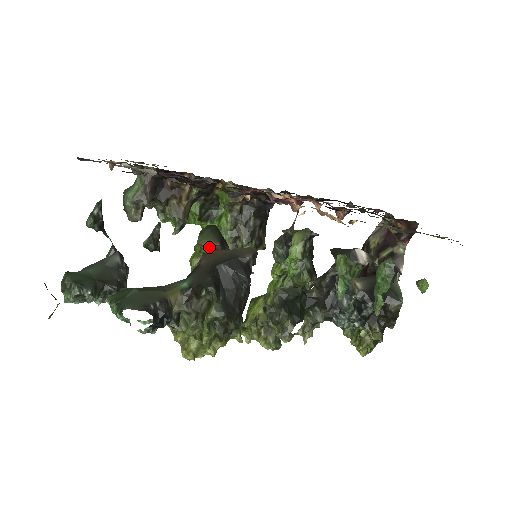
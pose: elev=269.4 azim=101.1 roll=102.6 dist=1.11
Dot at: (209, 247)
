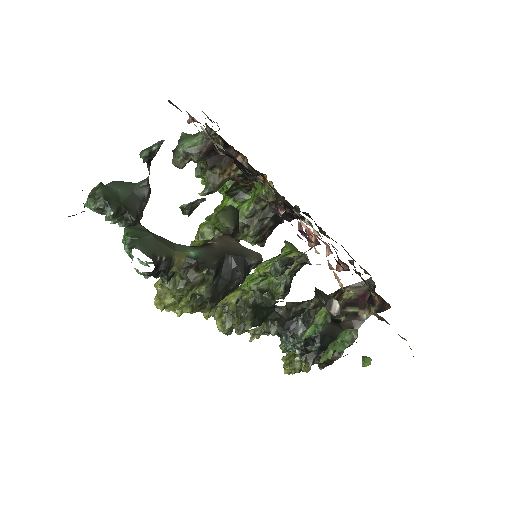
Dot at: (224, 226)
